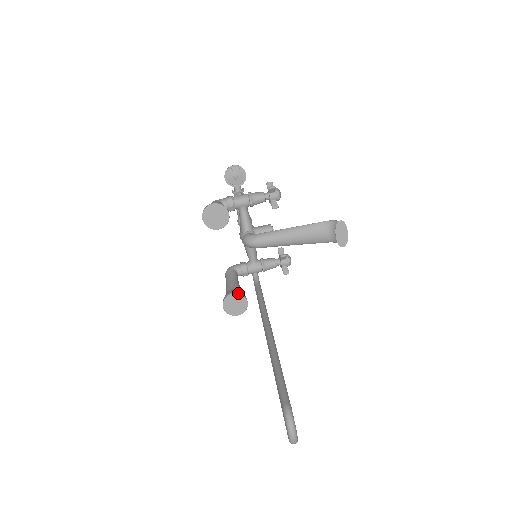
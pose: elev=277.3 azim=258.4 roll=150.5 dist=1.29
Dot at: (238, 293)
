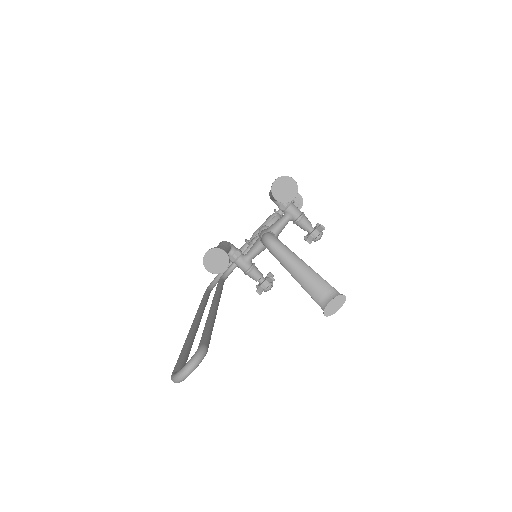
Dot at: occluded
